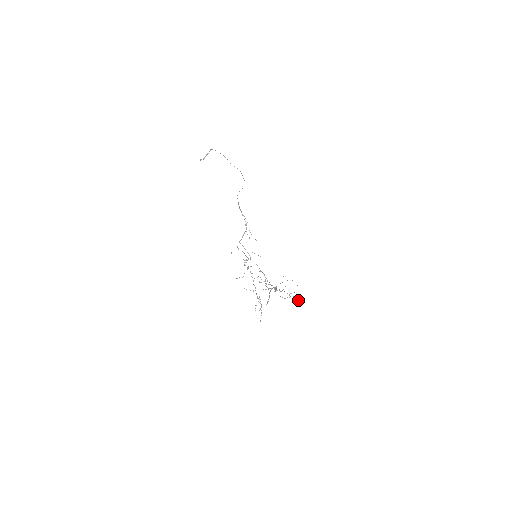
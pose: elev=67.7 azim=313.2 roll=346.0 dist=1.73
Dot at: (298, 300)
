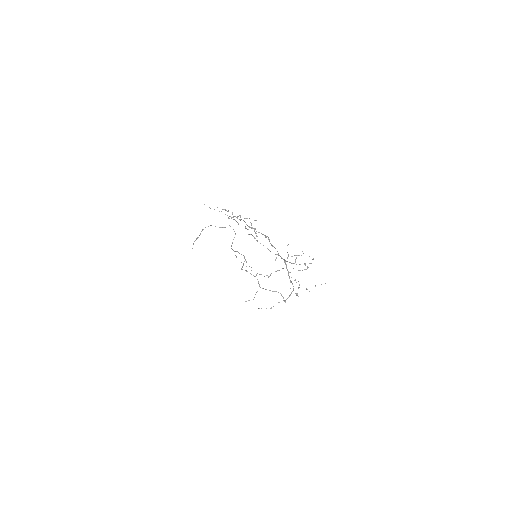
Dot at: occluded
